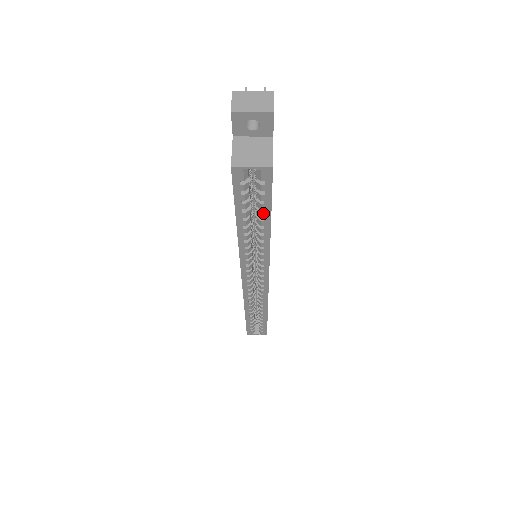
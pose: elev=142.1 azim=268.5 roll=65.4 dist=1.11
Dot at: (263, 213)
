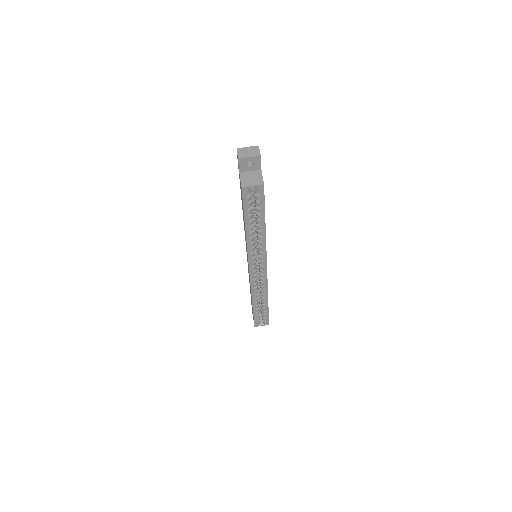
Dot at: (260, 215)
